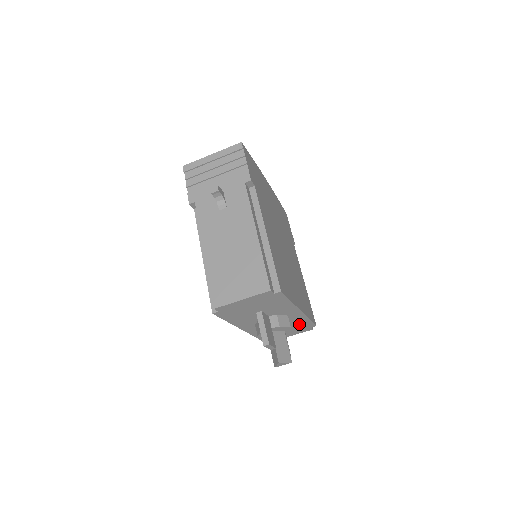
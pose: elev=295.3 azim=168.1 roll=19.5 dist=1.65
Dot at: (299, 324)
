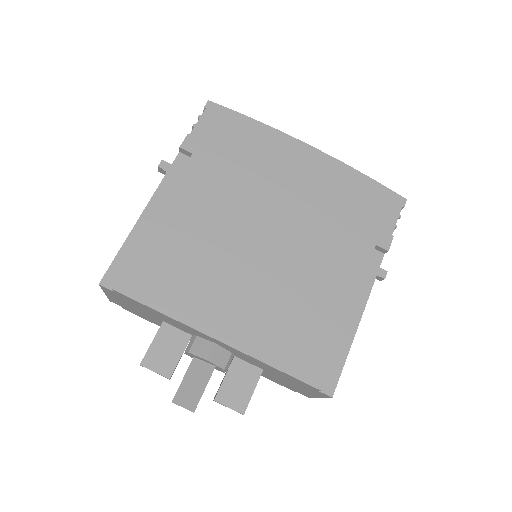
Dot at: (277, 372)
